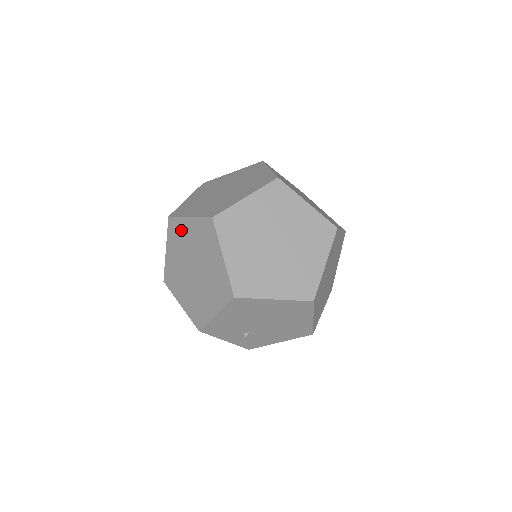
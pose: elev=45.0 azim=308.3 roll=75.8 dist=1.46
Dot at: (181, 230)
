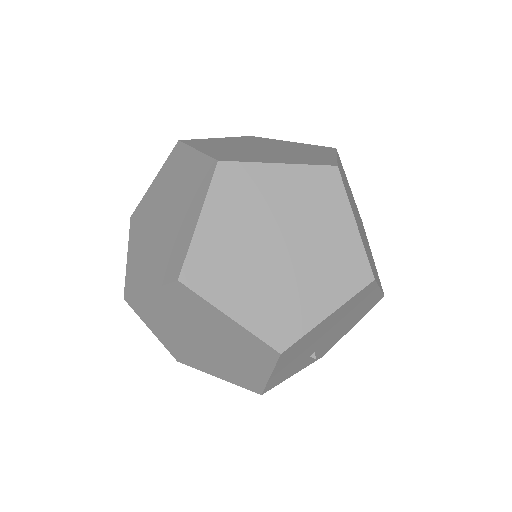
Dot at: (151, 307)
